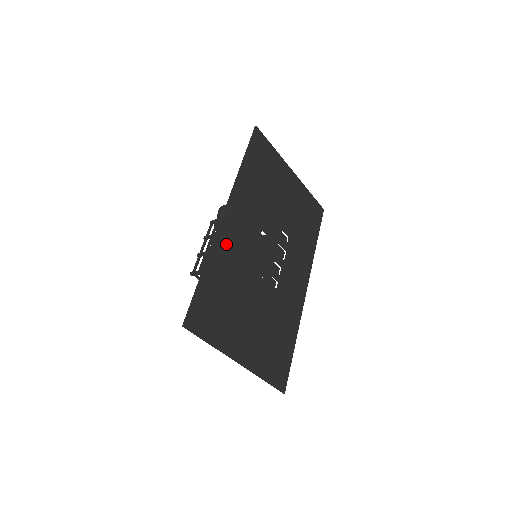
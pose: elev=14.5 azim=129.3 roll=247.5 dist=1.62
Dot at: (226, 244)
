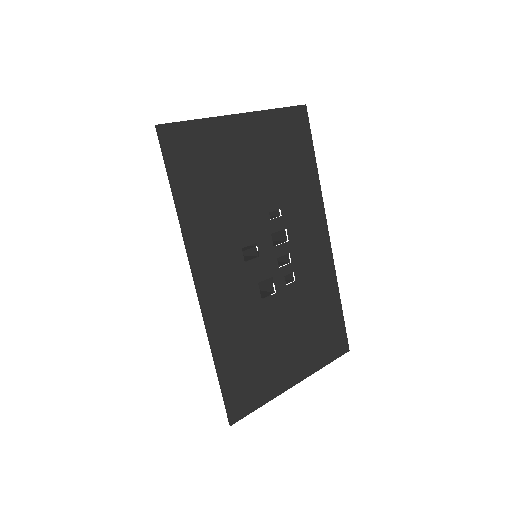
Dot at: (220, 315)
